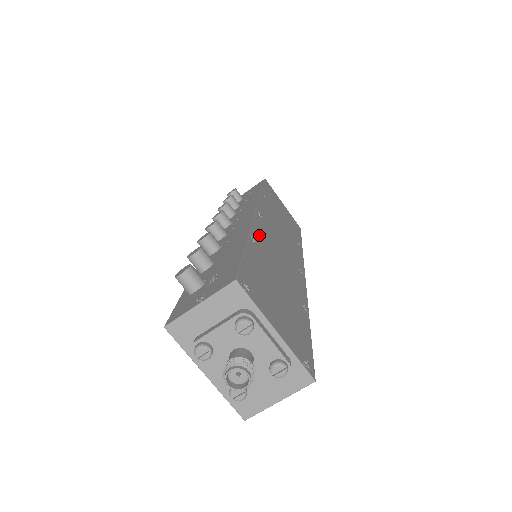
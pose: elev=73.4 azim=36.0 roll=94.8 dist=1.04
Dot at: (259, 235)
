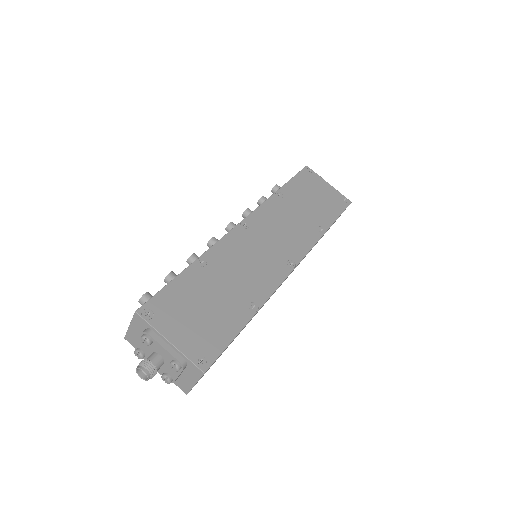
Dot at: (220, 252)
